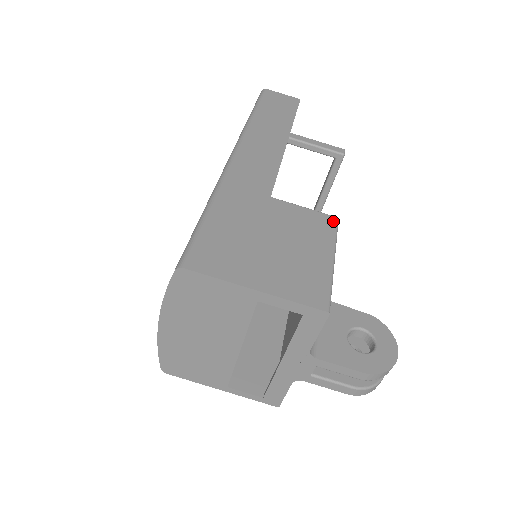
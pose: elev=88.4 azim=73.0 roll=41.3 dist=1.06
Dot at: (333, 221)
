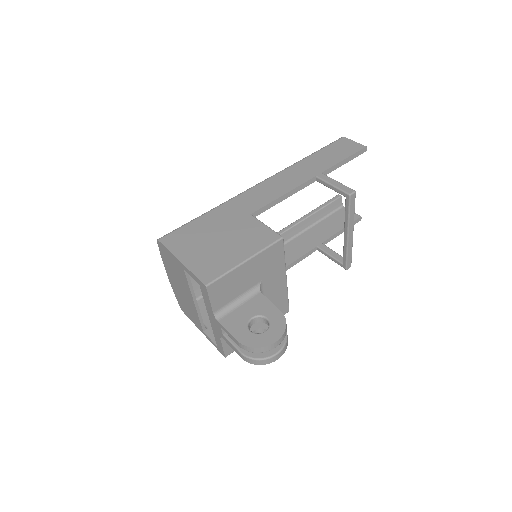
Dot at: (275, 238)
